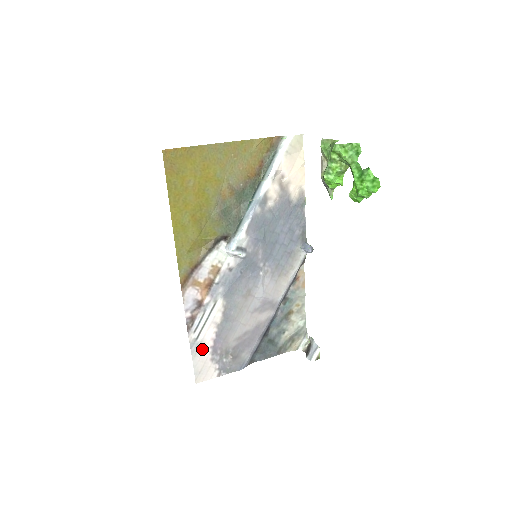
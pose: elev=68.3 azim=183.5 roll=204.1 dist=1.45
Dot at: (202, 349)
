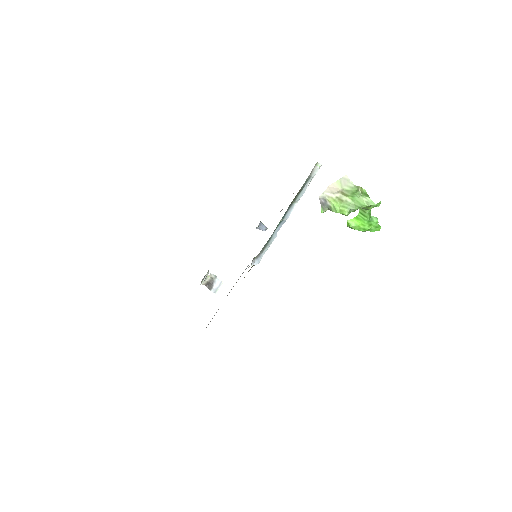
Dot at: occluded
